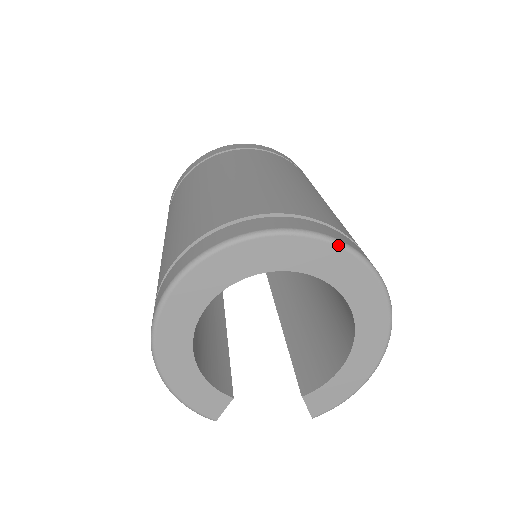
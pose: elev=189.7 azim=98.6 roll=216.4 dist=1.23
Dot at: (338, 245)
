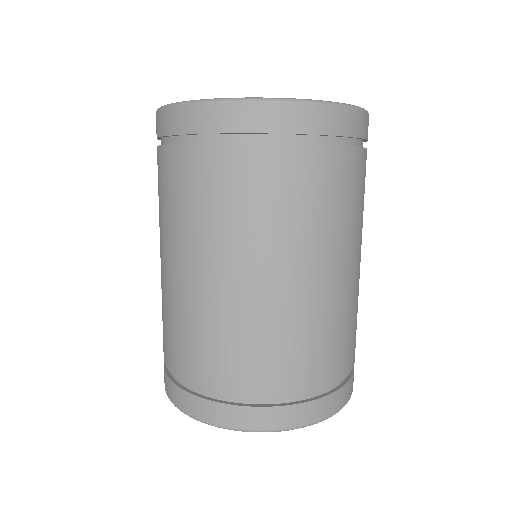
Dot at: occluded
